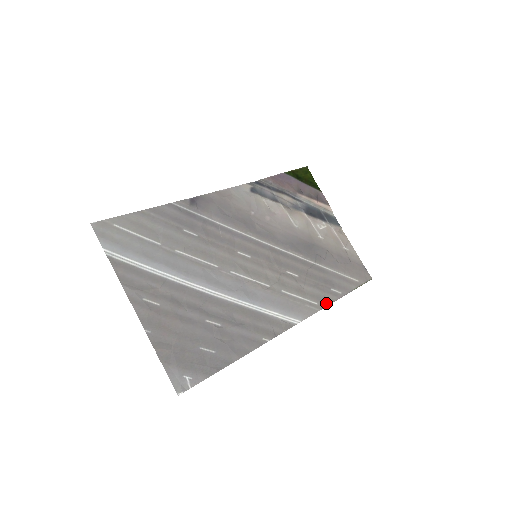
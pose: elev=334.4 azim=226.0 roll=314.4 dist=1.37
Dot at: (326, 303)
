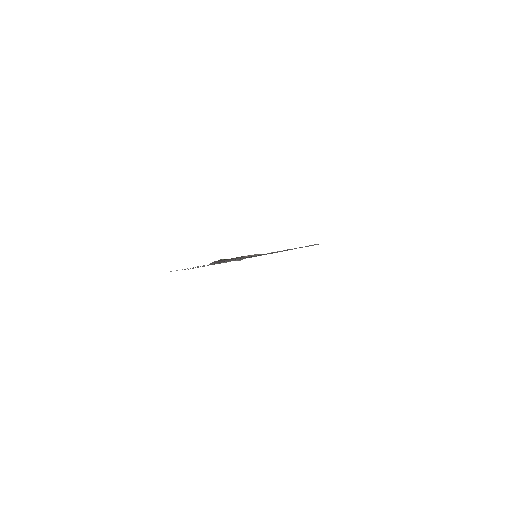
Dot at: occluded
